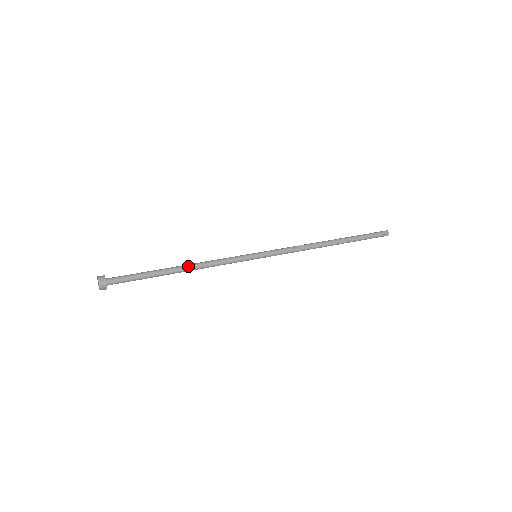
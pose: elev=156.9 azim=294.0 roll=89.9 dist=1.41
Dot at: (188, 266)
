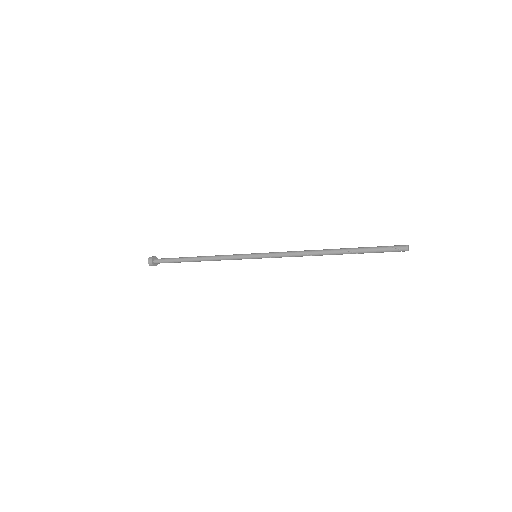
Dot at: (202, 257)
